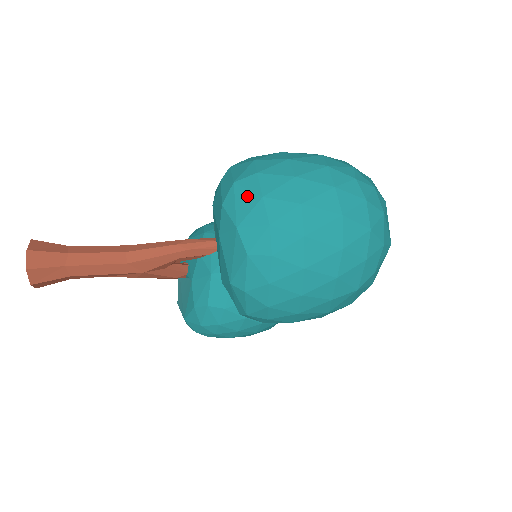
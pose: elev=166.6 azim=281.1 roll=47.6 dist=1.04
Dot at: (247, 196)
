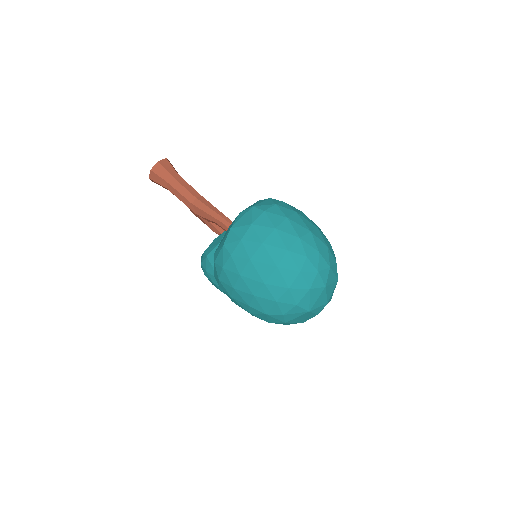
Dot at: (248, 218)
